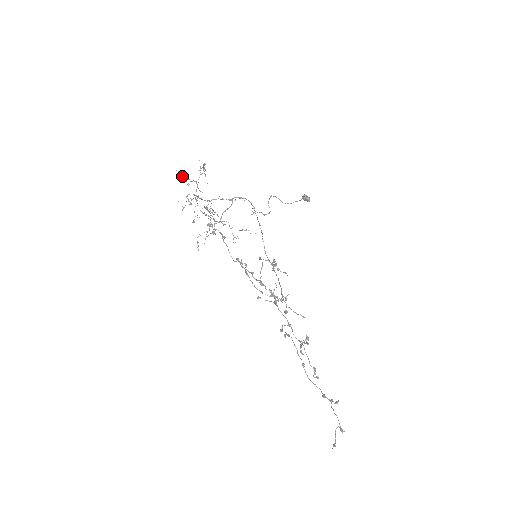
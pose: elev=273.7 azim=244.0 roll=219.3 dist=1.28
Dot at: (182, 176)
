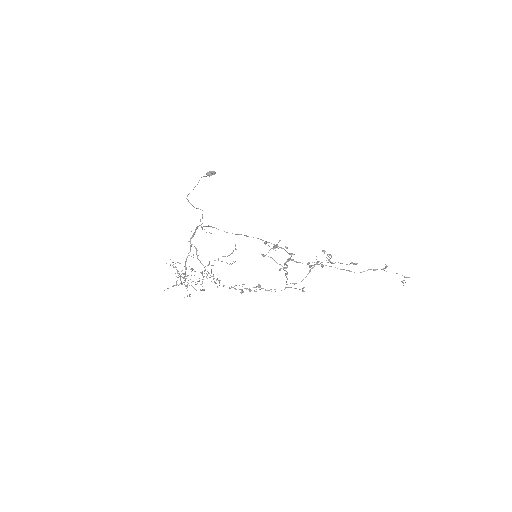
Dot at: occluded
